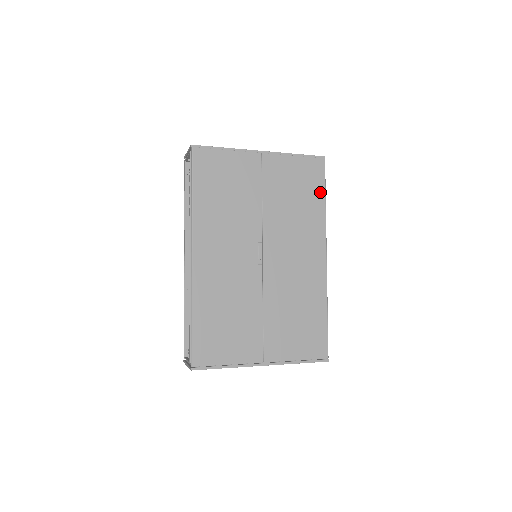
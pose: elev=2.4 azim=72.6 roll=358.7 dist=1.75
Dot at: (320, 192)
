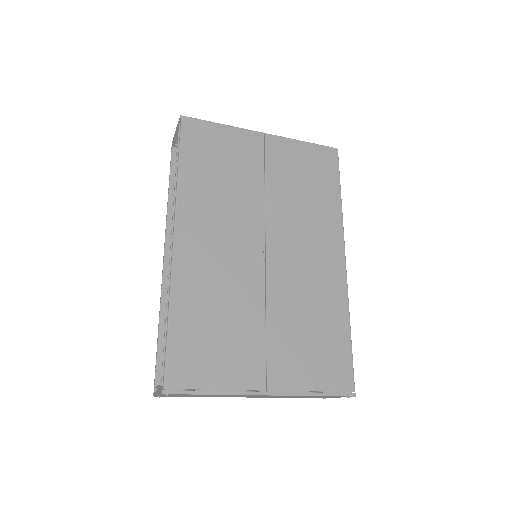
Dot at: (334, 184)
